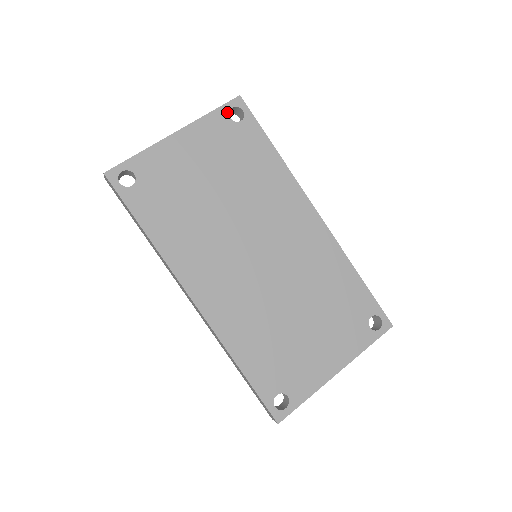
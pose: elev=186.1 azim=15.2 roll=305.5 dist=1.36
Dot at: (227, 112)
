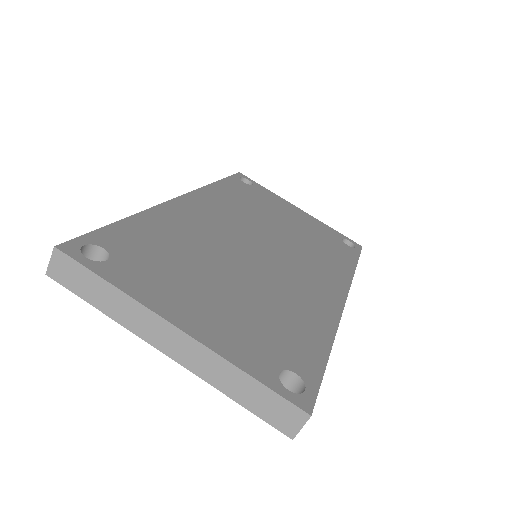
Dot at: (344, 238)
